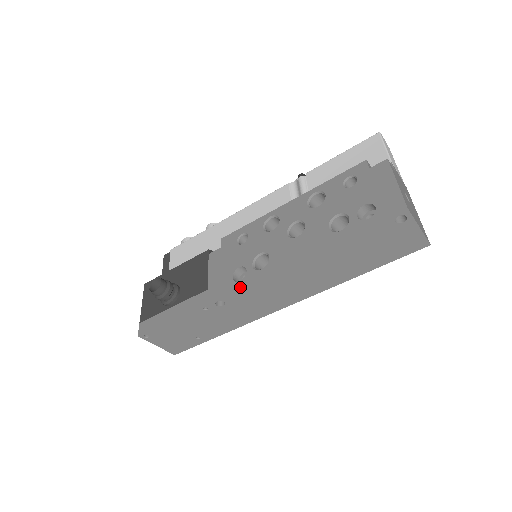
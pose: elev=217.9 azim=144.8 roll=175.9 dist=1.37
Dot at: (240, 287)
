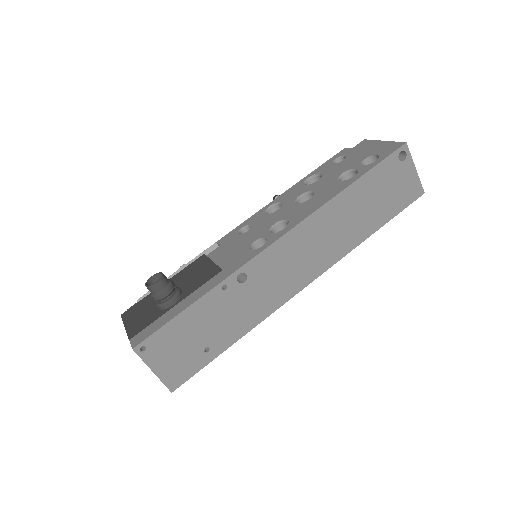
Dot at: (266, 248)
